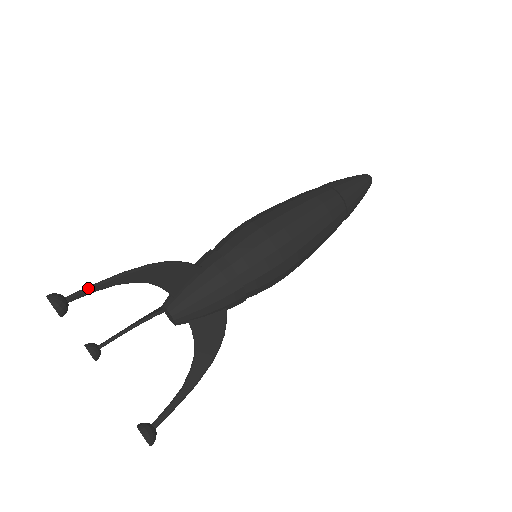
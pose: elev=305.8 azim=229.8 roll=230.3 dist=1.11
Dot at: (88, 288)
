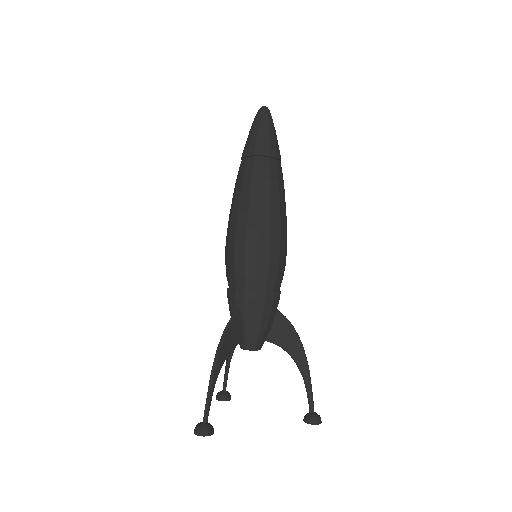
Dot at: (207, 404)
